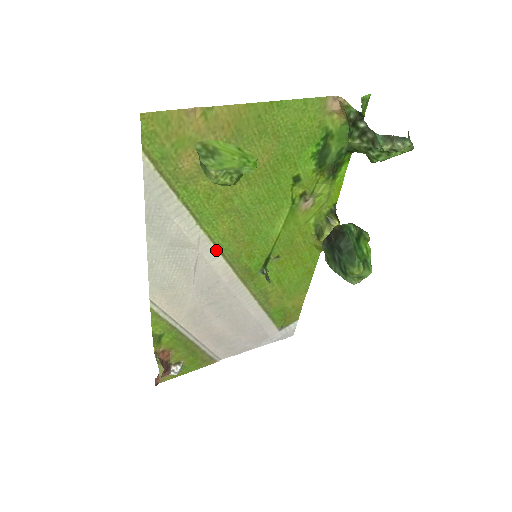
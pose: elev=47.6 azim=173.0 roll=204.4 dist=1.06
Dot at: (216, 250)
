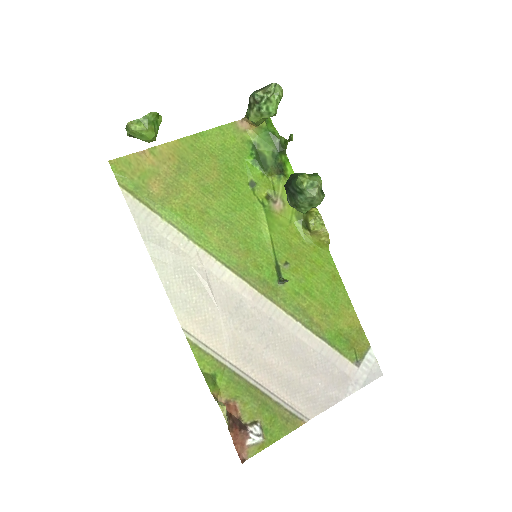
Dot at: (220, 264)
